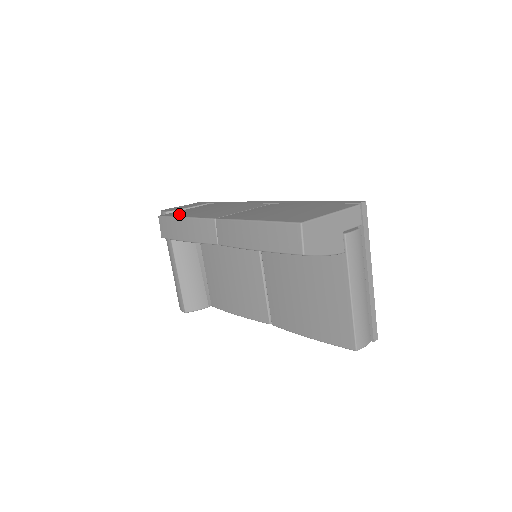
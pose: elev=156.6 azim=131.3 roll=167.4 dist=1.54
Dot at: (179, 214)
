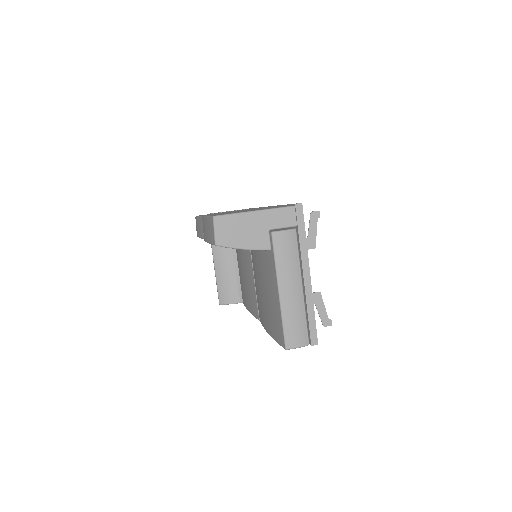
Dot at: occluded
